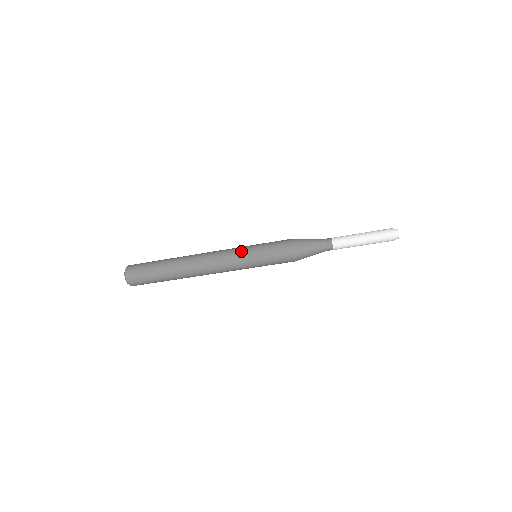
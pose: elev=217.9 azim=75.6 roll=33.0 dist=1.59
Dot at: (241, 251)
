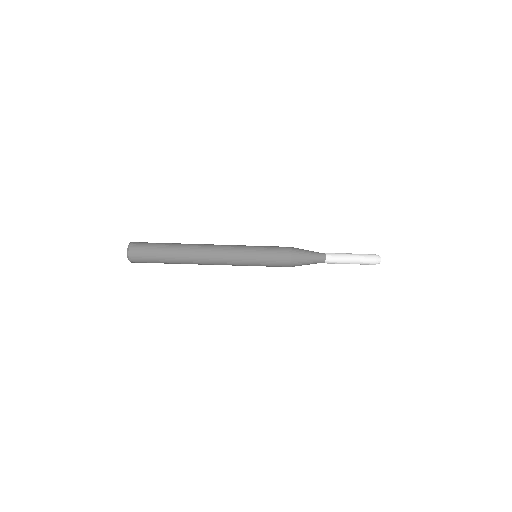
Dot at: (245, 247)
